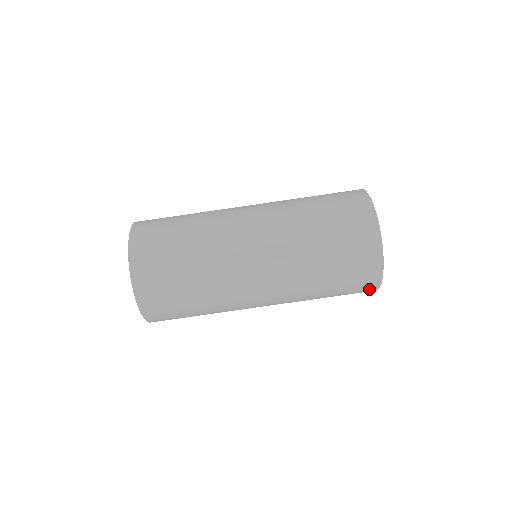
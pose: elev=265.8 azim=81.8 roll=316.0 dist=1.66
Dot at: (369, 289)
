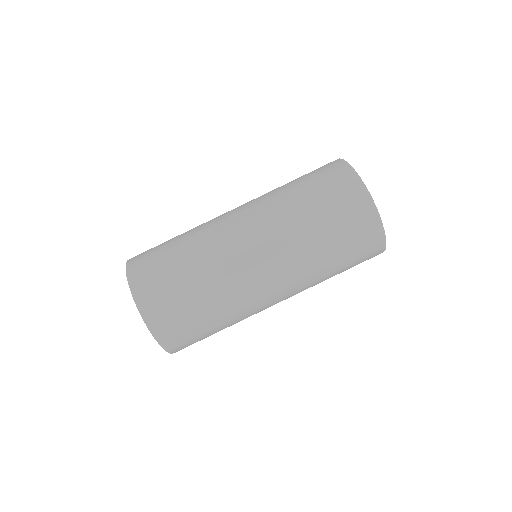
Dot at: (376, 252)
